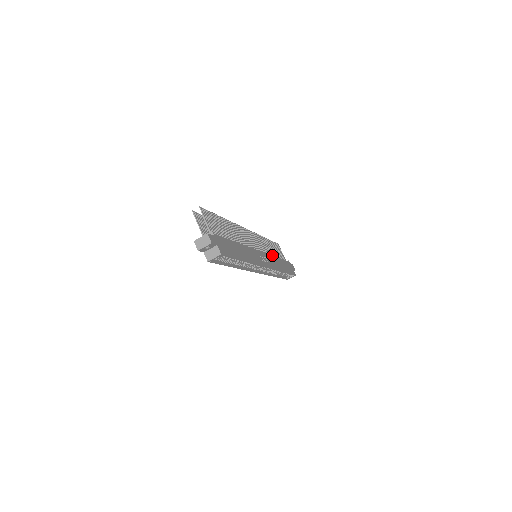
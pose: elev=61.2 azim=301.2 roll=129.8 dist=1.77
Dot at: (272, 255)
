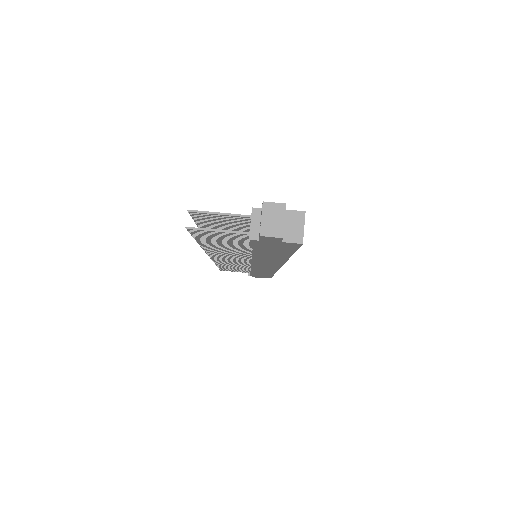
Dot at: occluded
